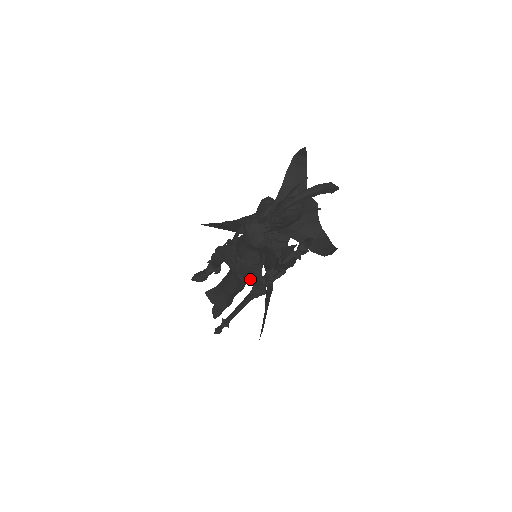
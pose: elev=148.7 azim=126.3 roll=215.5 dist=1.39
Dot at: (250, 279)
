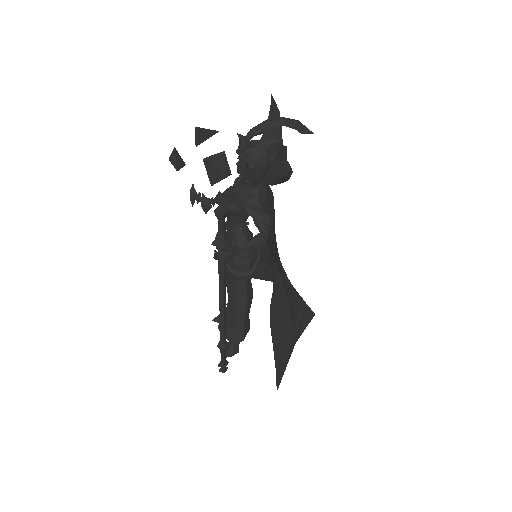
Dot at: (241, 272)
